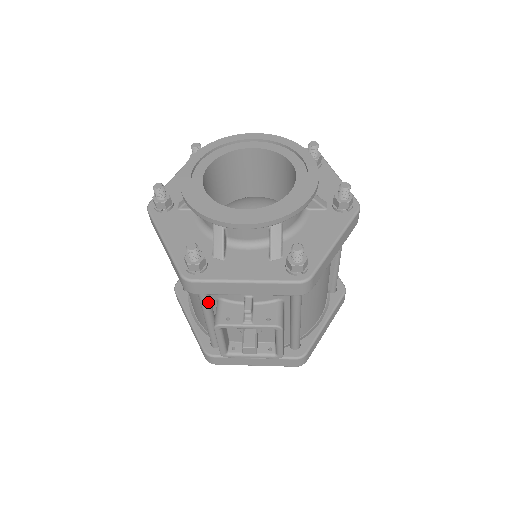
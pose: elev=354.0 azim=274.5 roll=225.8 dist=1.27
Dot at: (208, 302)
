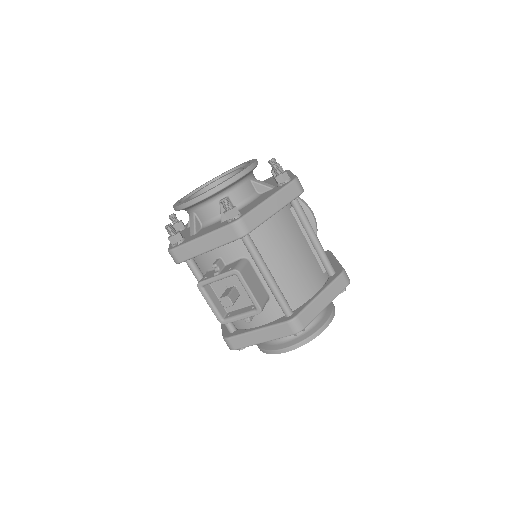
Dot at: (201, 277)
